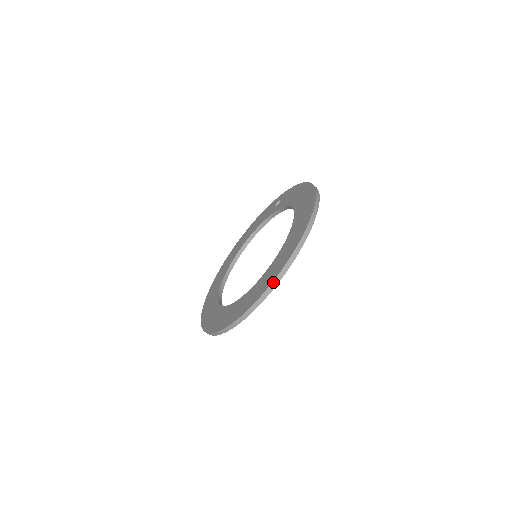
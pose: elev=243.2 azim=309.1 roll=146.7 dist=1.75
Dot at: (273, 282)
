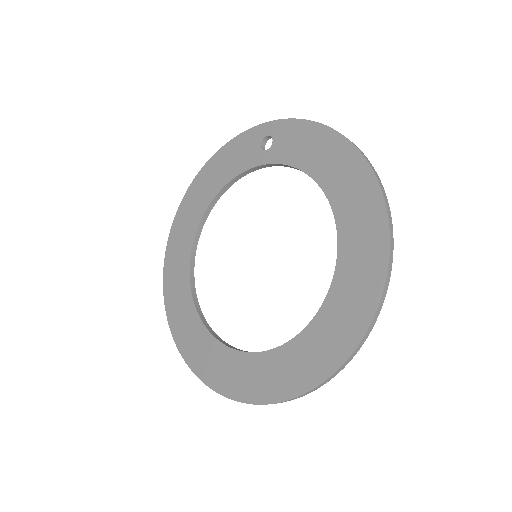
Dot at: (340, 367)
